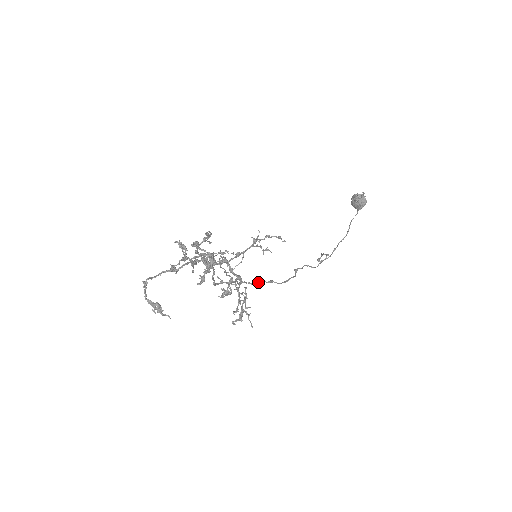
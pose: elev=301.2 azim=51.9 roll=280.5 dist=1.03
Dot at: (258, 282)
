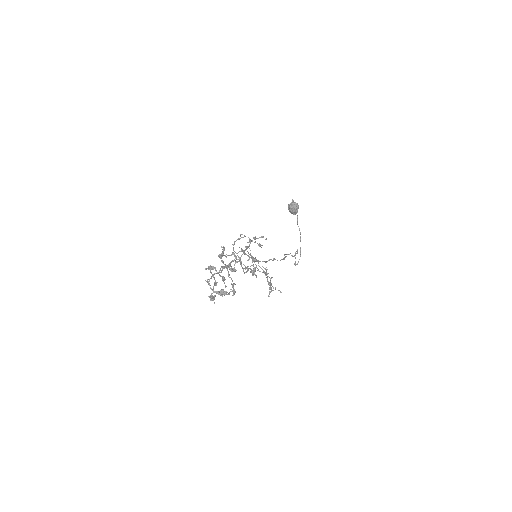
Dot at: occluded
